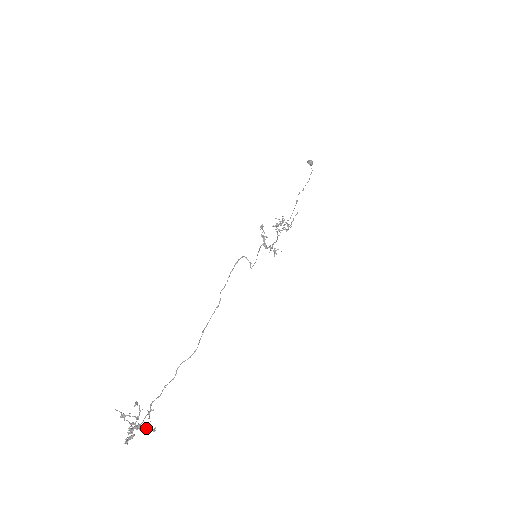
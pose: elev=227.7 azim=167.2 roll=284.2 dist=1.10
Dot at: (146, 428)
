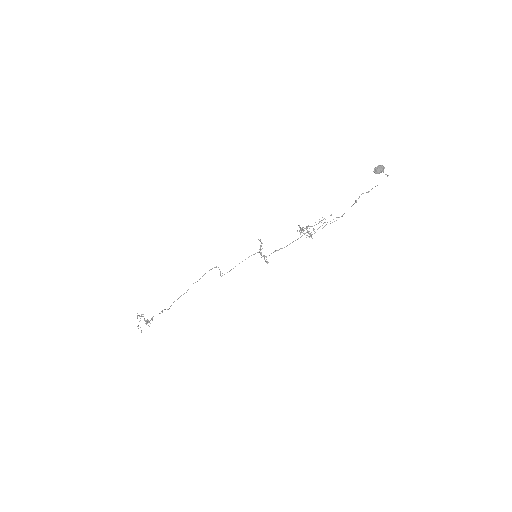
Dot at: (148, 325)
